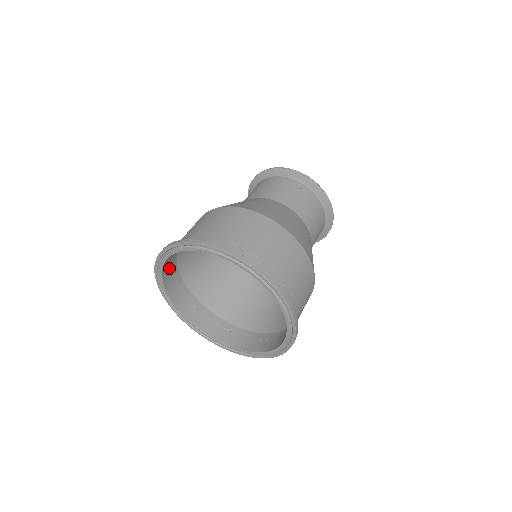
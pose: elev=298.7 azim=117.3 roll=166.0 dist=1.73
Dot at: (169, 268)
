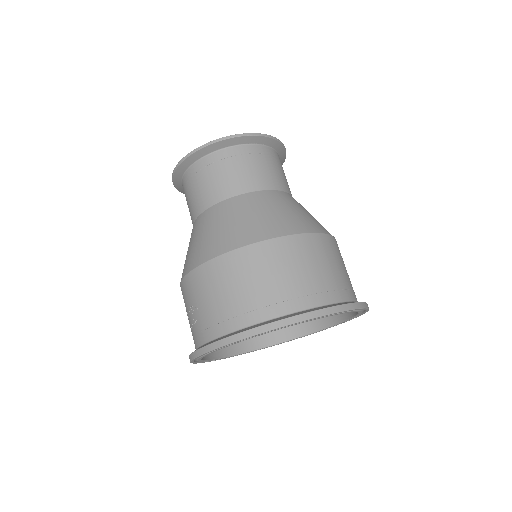
Dot at: occluded
